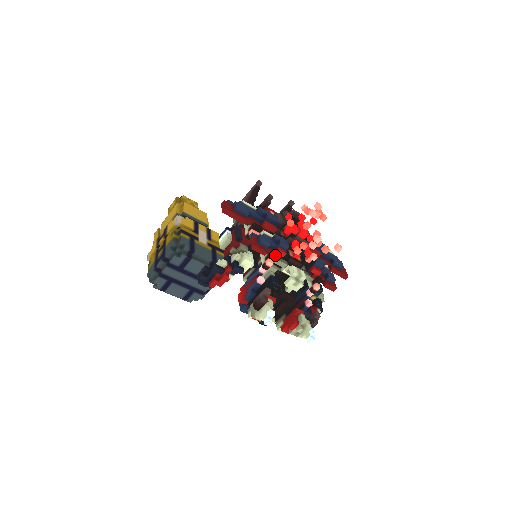
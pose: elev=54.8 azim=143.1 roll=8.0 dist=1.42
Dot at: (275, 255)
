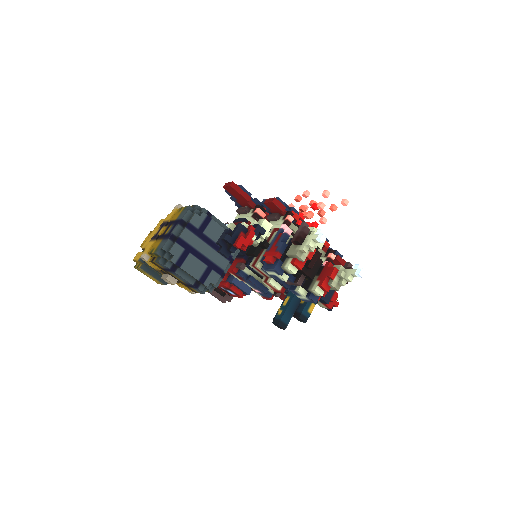
Dot at: (292, 214)
